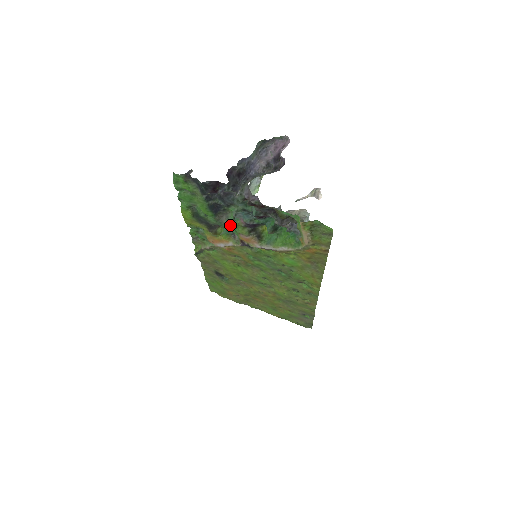
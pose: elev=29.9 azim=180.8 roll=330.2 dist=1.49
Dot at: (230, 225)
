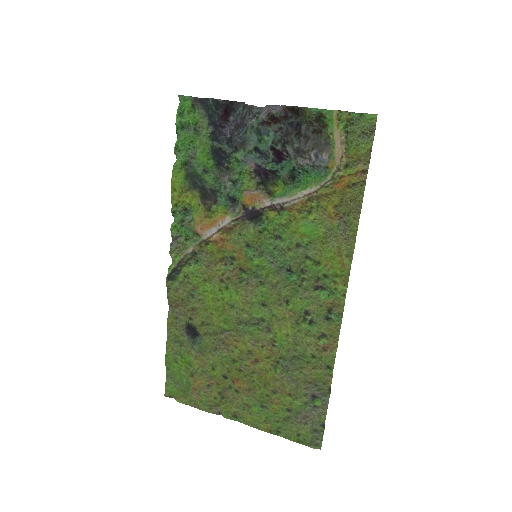
Dot at: (232, 185)
